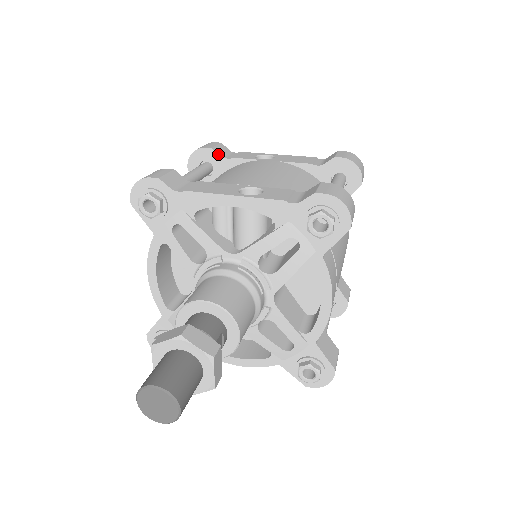
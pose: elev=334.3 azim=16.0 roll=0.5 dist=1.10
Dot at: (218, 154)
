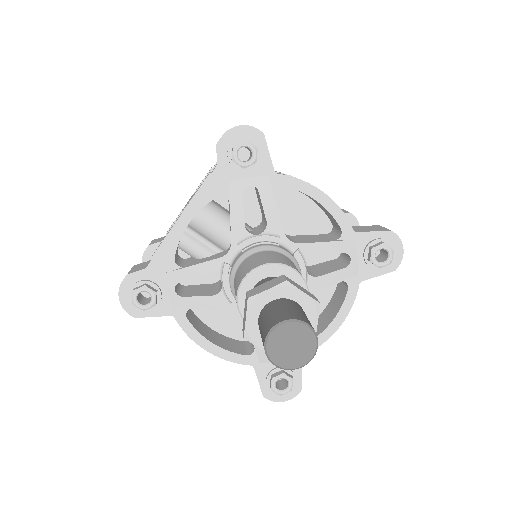
Dot at: (157, 243)
